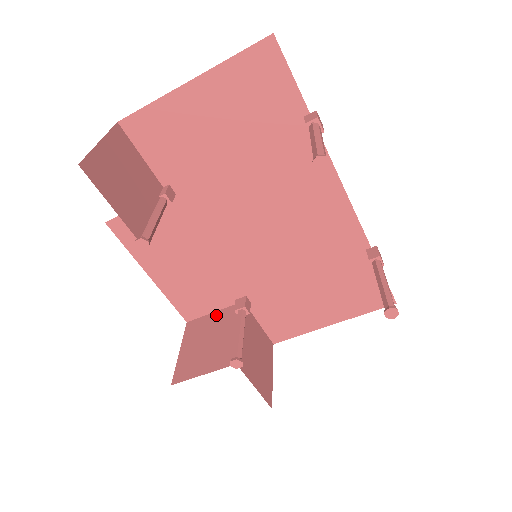
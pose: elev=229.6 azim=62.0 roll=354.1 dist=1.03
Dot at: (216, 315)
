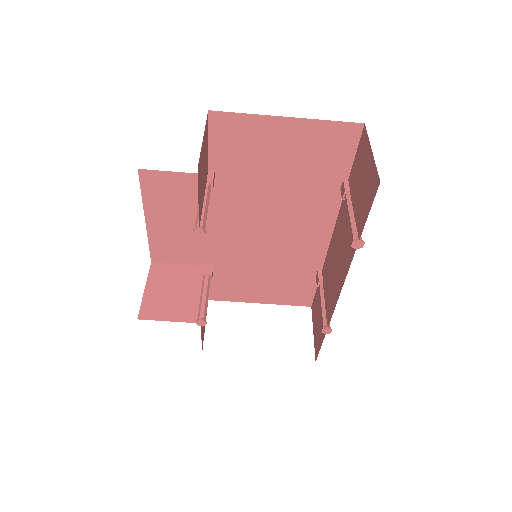
Dot at: (182, 268)
